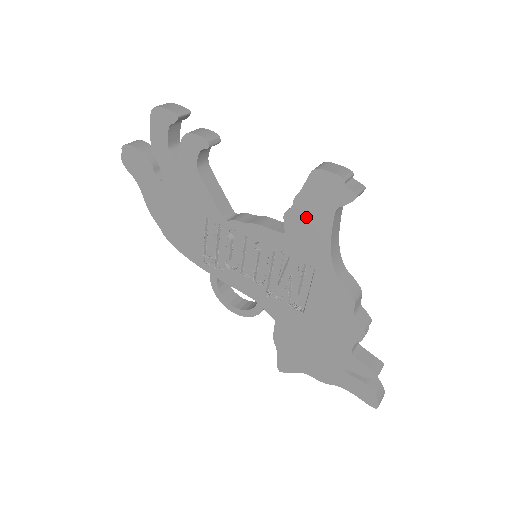
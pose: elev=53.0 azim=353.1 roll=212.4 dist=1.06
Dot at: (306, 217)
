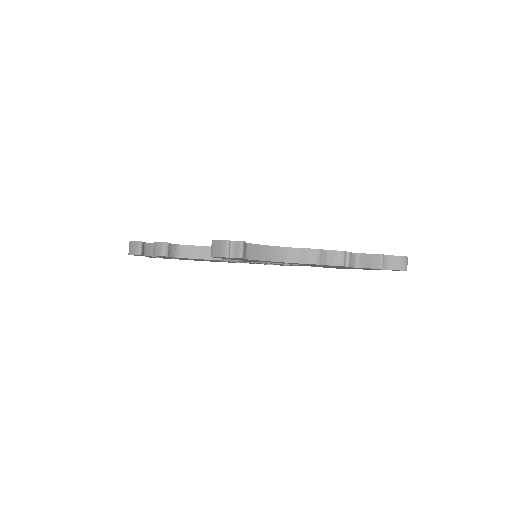
Dot at: occluded
